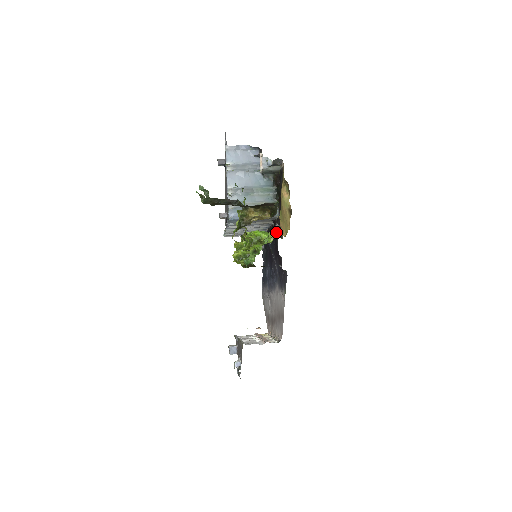
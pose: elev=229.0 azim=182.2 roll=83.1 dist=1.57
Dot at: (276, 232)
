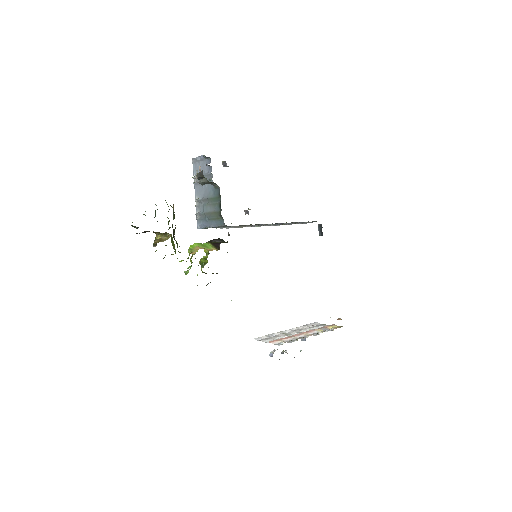
Dot at: (194, 248)
